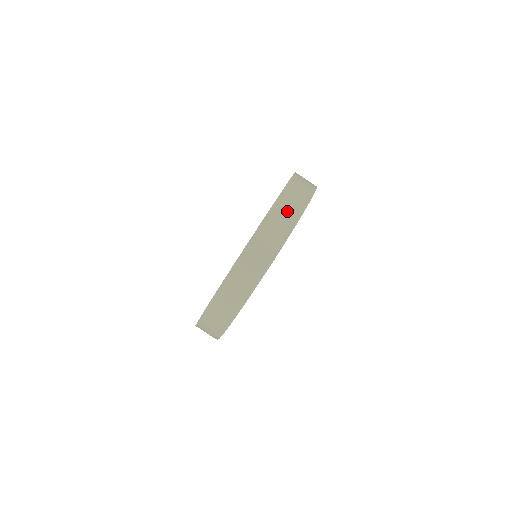
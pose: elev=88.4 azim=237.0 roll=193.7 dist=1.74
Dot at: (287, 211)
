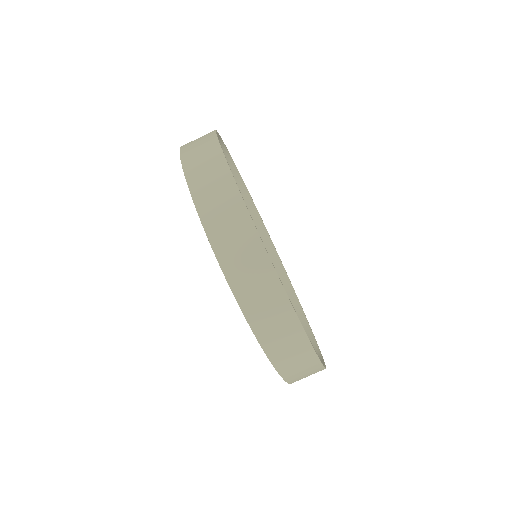
Dot at: (198, 139)
